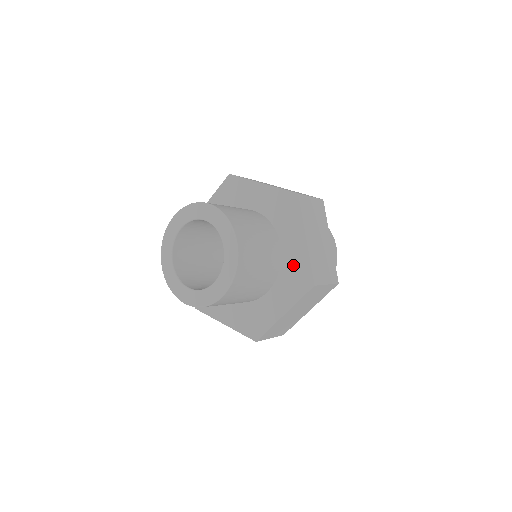
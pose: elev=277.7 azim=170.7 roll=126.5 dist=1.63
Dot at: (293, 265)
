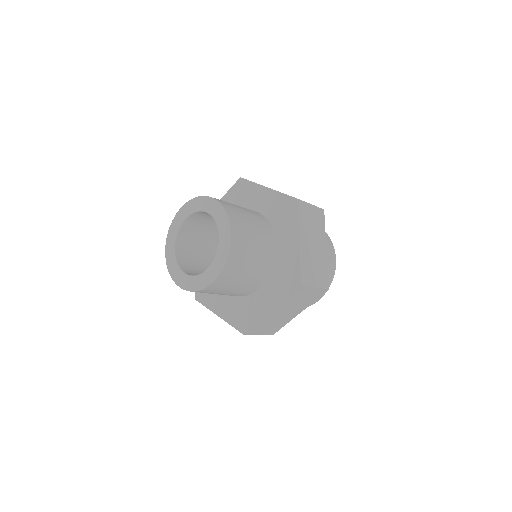
Dot at: (285, 265)
